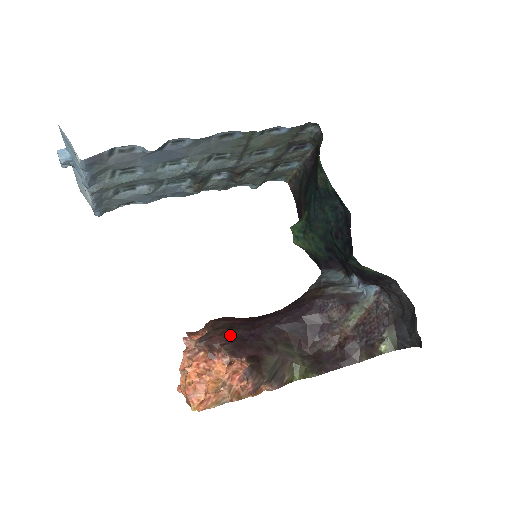
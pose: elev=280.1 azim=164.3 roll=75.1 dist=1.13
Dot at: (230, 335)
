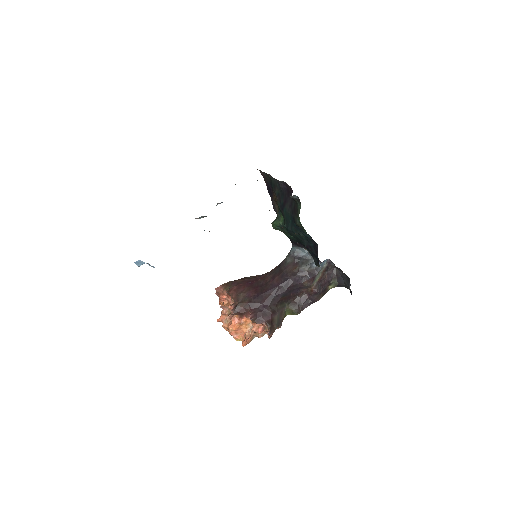
Dot at: (251, 308)
